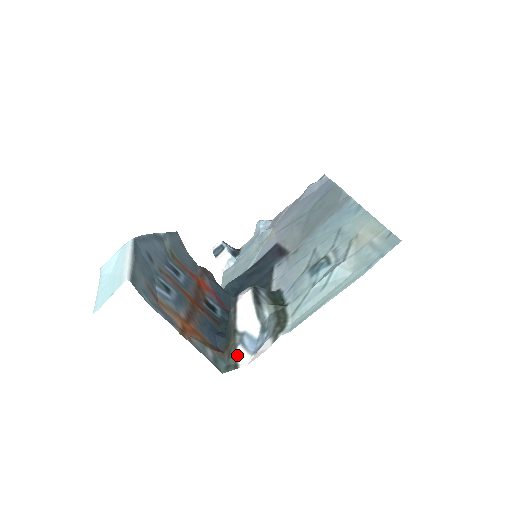
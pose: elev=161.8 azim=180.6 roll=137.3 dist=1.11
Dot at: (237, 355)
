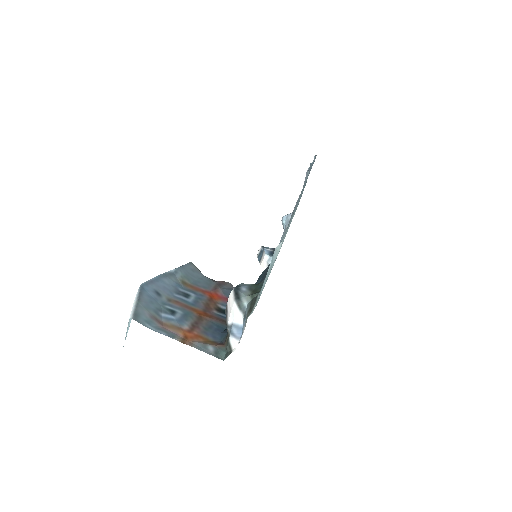
Dot at: (230, 343)
